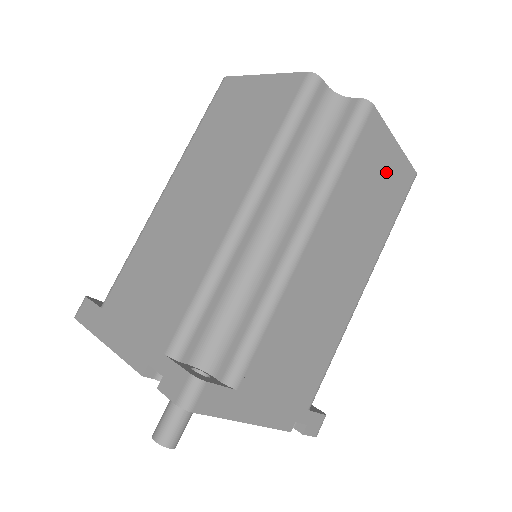
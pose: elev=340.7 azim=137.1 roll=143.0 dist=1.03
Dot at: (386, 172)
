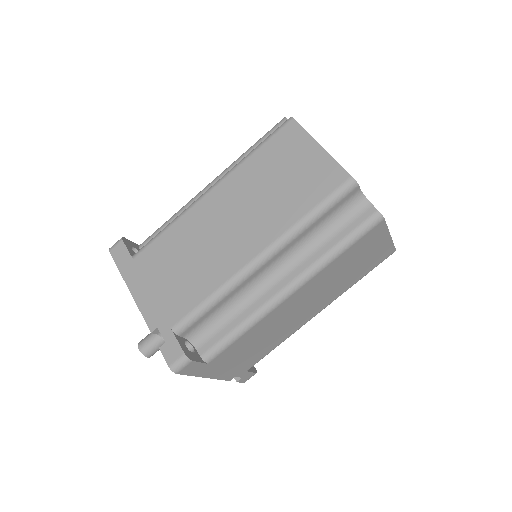
Dot at: (372, 253)
